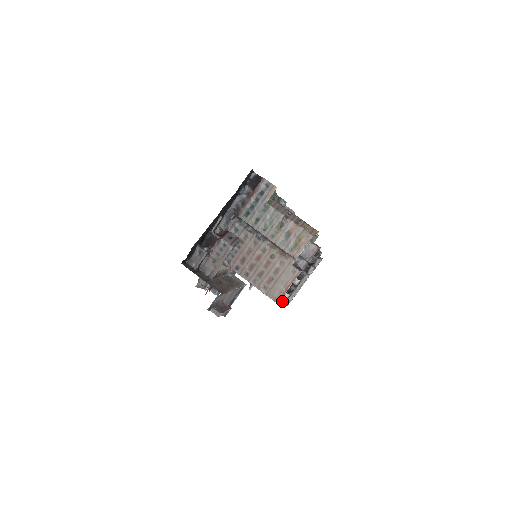
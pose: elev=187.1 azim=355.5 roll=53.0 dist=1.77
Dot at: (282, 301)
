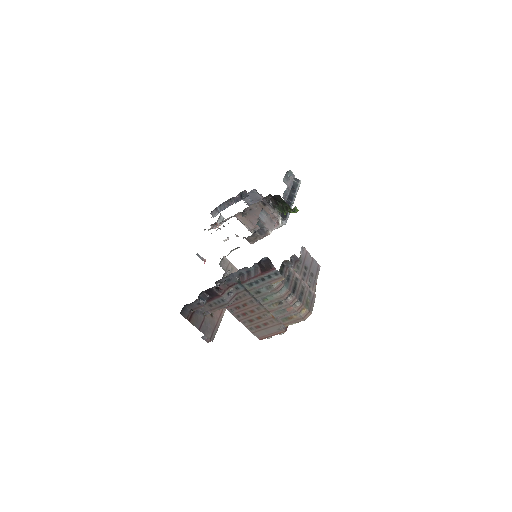
Dot at: occluded
